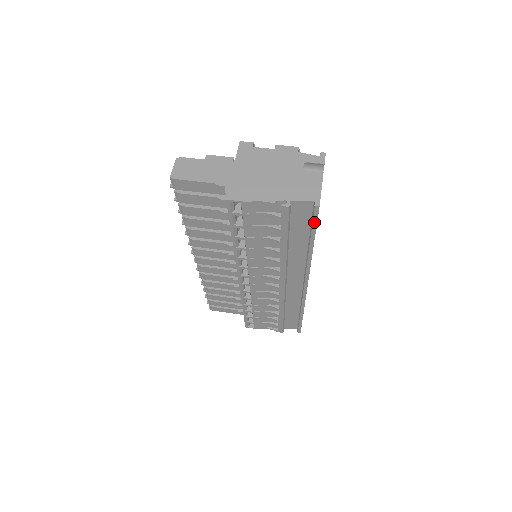
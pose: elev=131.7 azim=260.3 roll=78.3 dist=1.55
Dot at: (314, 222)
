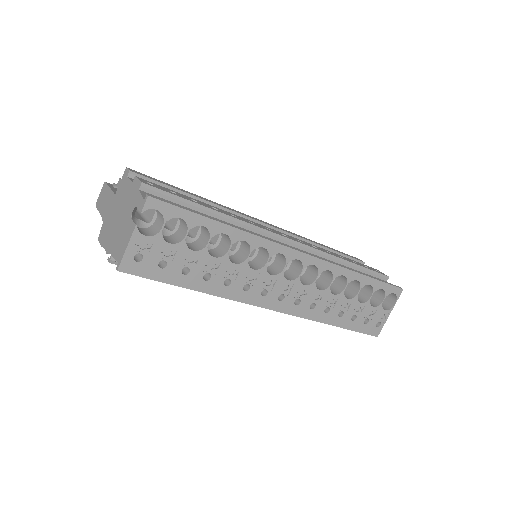
Dot at: (146, 277)
